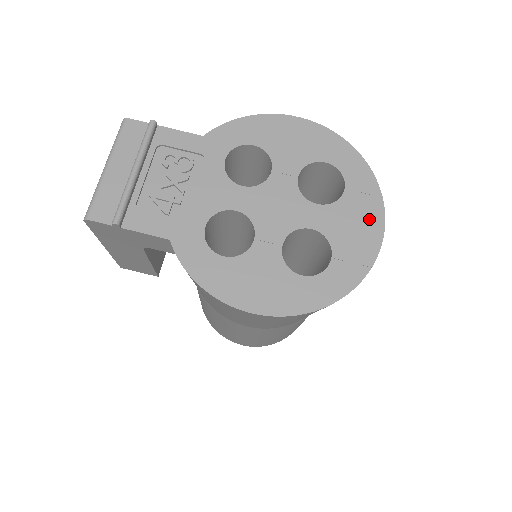
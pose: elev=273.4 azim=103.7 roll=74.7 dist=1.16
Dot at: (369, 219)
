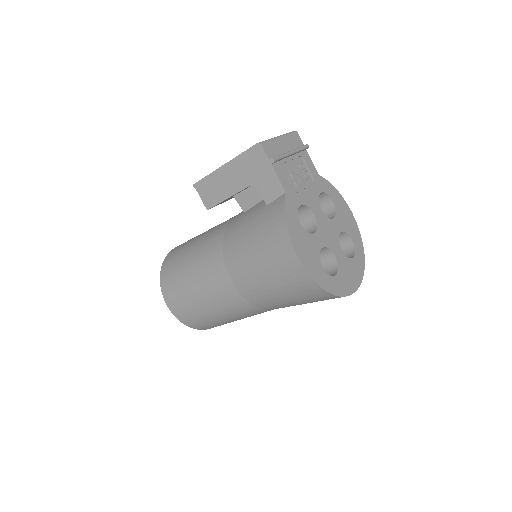
Dot at: (355, 278)
